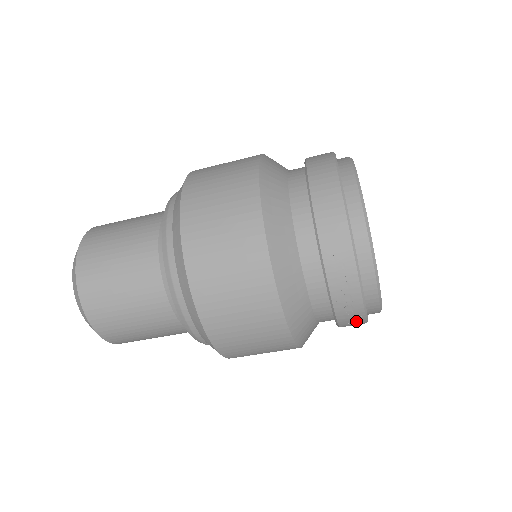
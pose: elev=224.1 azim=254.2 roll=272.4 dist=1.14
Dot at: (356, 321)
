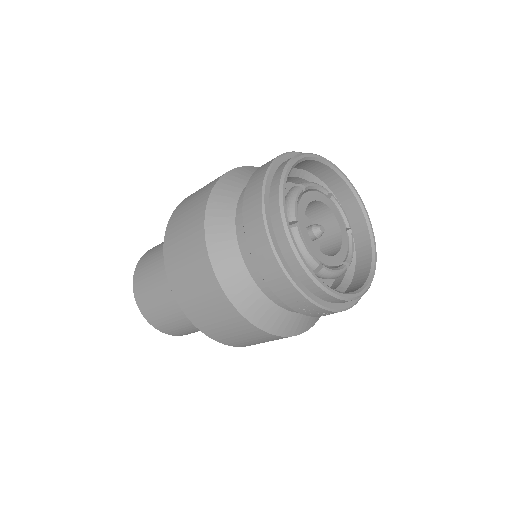
Dot at: occluded
